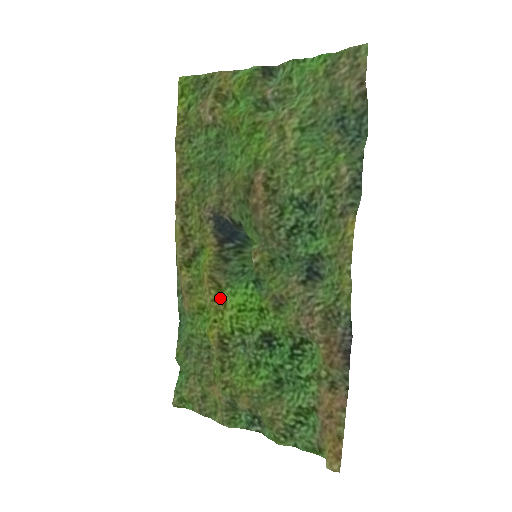
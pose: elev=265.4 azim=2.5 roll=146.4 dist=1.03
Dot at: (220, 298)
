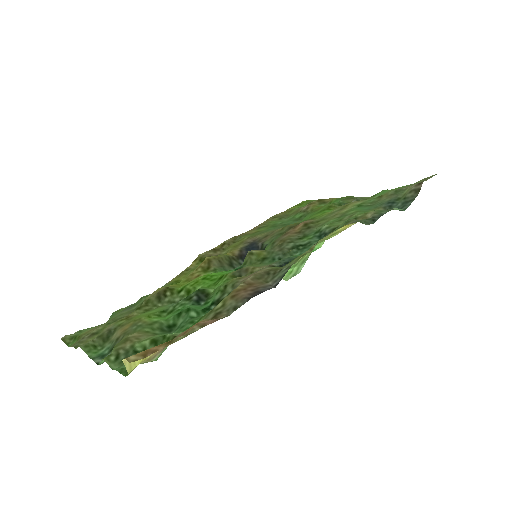
Dot at: (199, 274)
